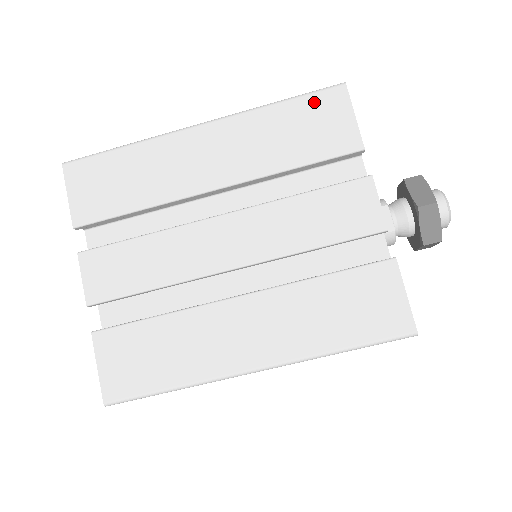
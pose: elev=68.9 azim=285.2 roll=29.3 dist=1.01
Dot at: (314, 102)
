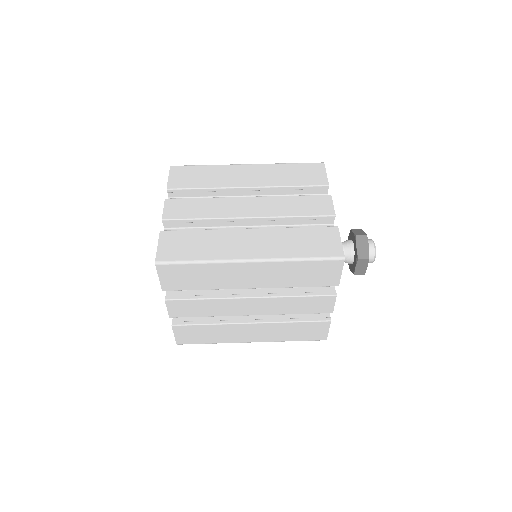
Dot at: (307, 166)
